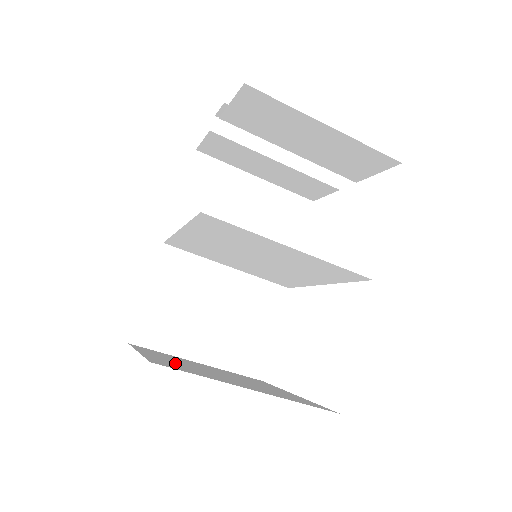
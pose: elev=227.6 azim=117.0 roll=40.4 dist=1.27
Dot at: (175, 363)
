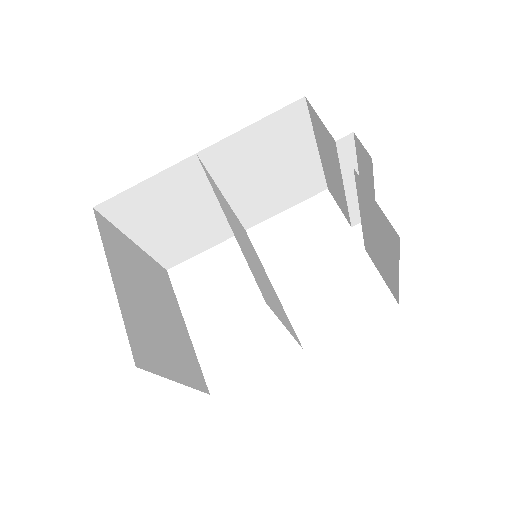
Dot at: (137, 314)
